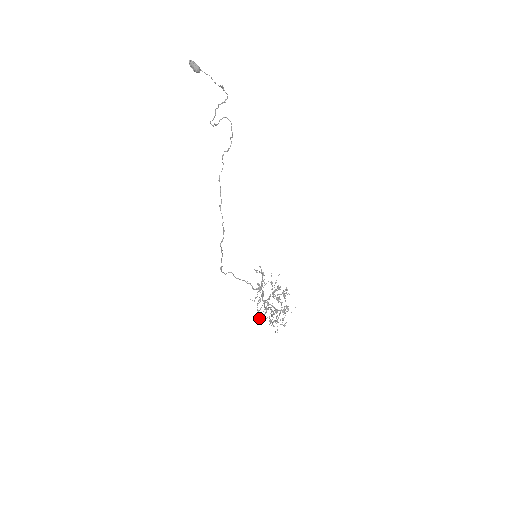
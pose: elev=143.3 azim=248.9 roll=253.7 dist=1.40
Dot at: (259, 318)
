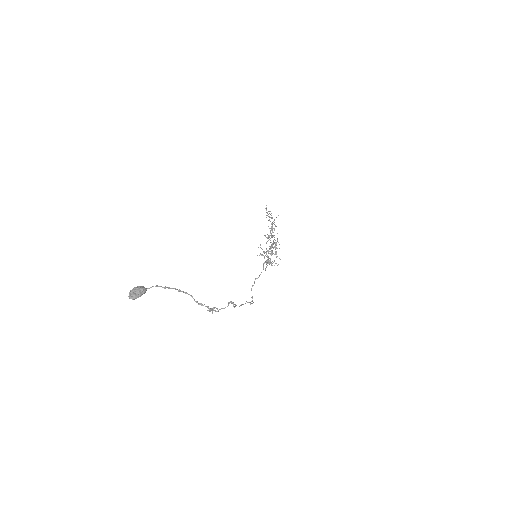
Dot at: occluded
